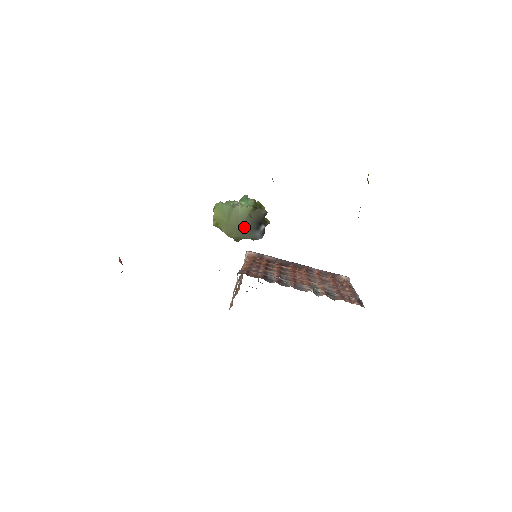
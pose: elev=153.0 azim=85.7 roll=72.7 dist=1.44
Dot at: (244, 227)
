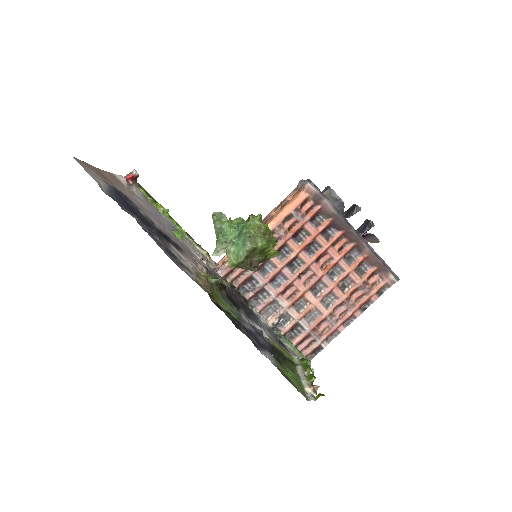
Dot at: occluded
